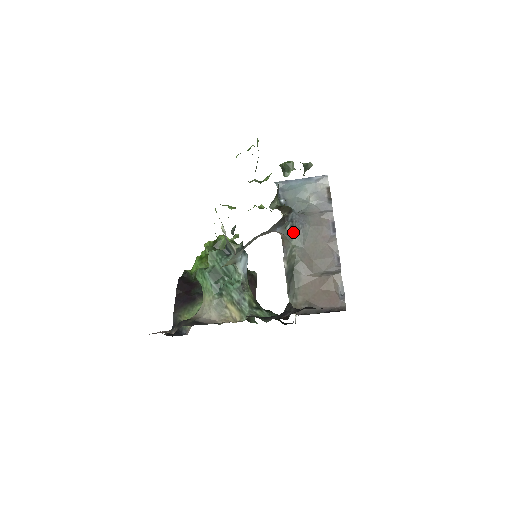
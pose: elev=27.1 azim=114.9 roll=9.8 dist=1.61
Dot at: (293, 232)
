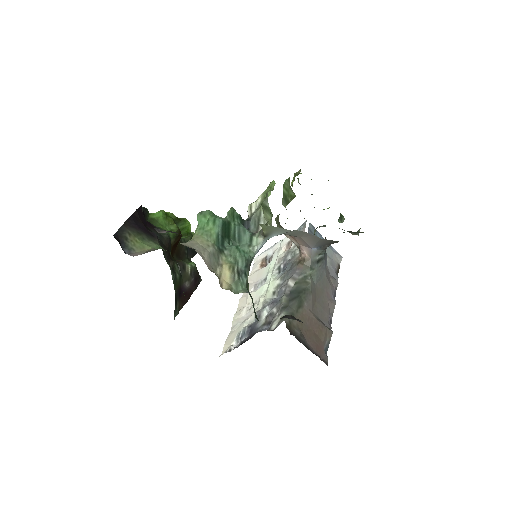
Dot at: (318, 264)
